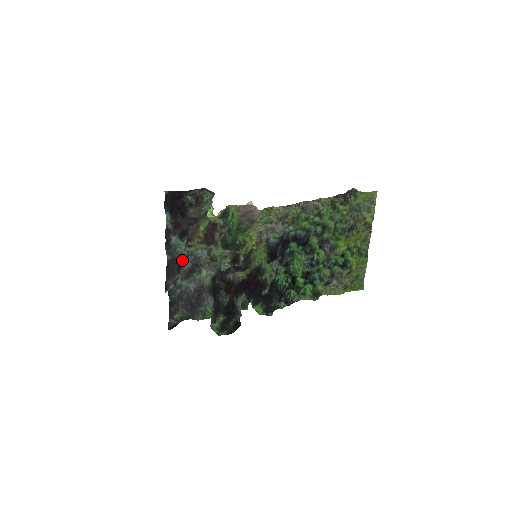
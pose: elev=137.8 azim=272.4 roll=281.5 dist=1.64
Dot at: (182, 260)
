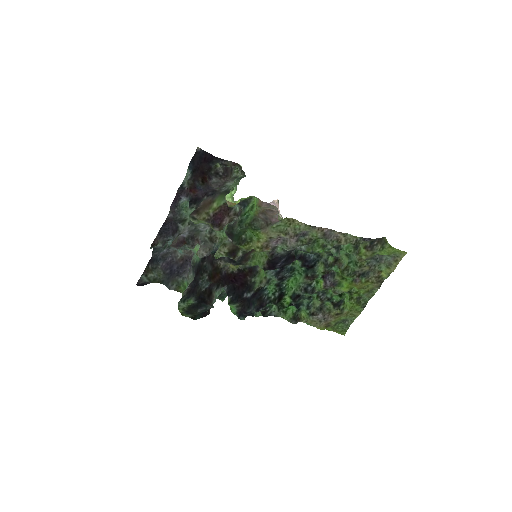
Dot at: (182, 225)
